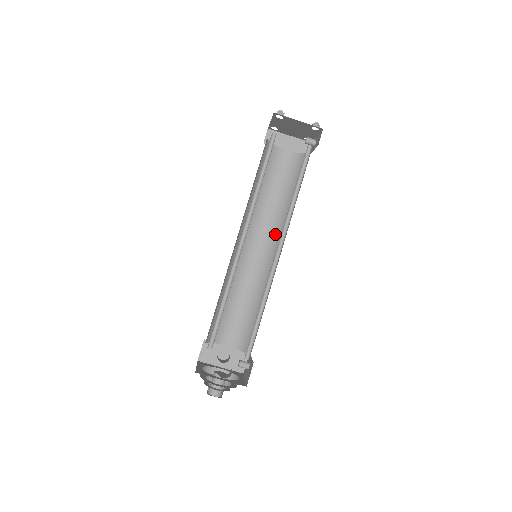
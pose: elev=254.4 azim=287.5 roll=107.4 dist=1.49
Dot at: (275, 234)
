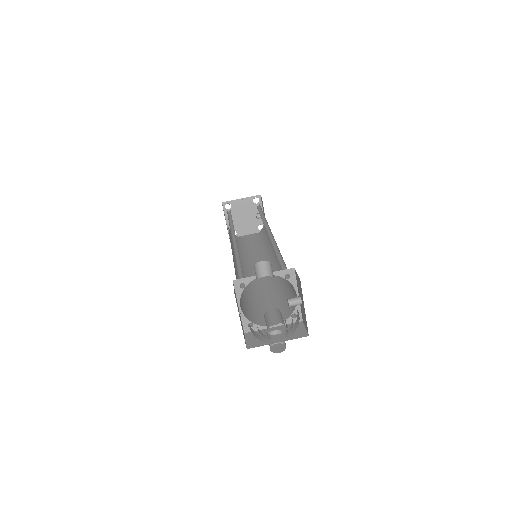
Dot at: (269, 259)
